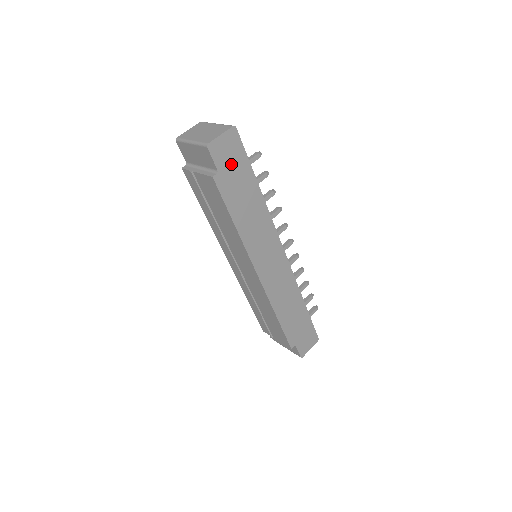
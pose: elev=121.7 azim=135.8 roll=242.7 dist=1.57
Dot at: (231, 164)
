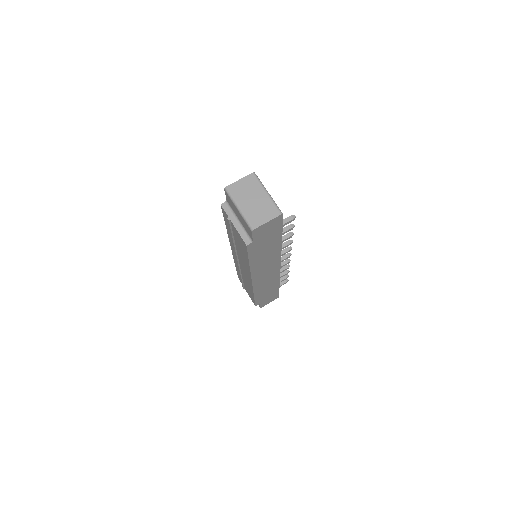
Dot at: (266, 235)
